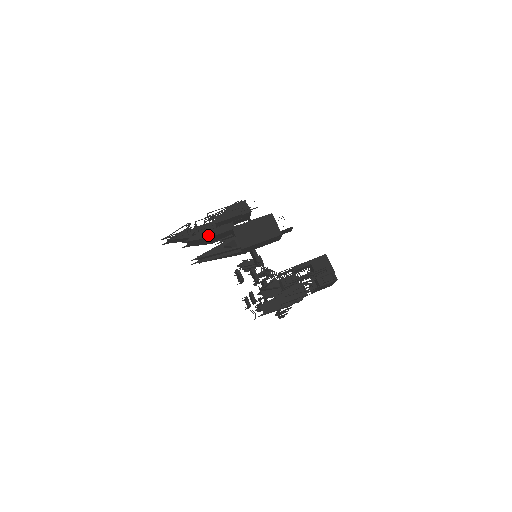
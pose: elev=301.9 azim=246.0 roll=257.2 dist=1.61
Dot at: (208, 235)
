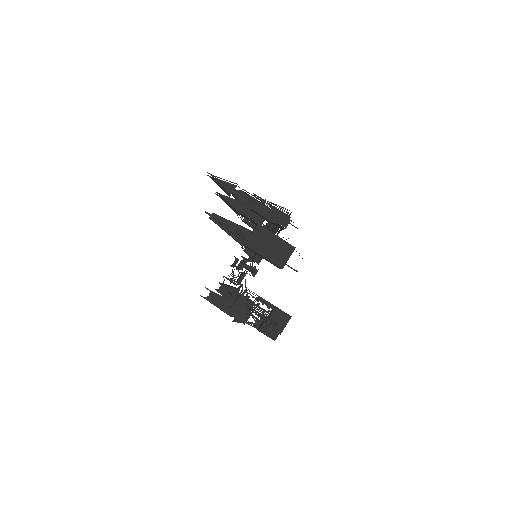
Dot at: (238, 208)
